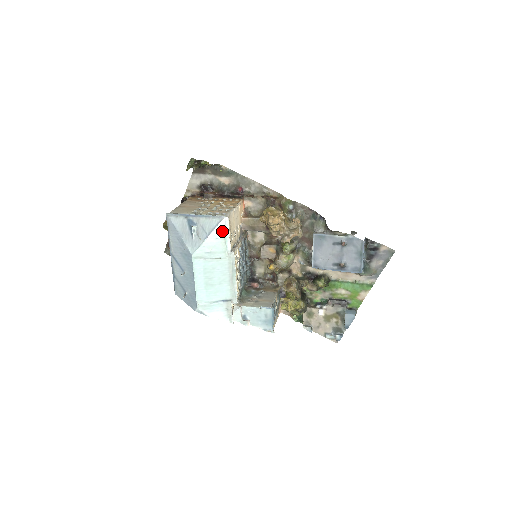
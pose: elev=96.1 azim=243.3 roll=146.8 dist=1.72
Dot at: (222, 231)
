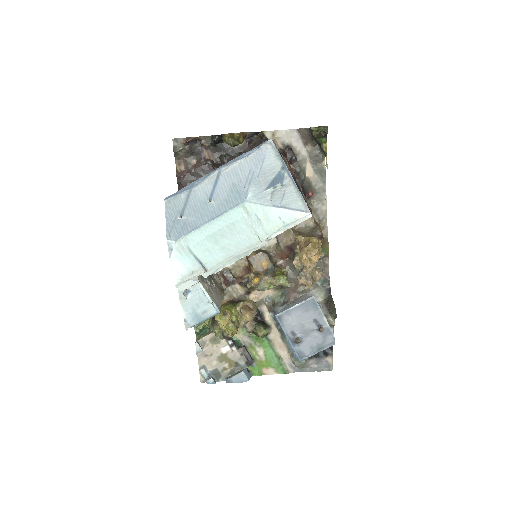
Dot at: (292, 219)
